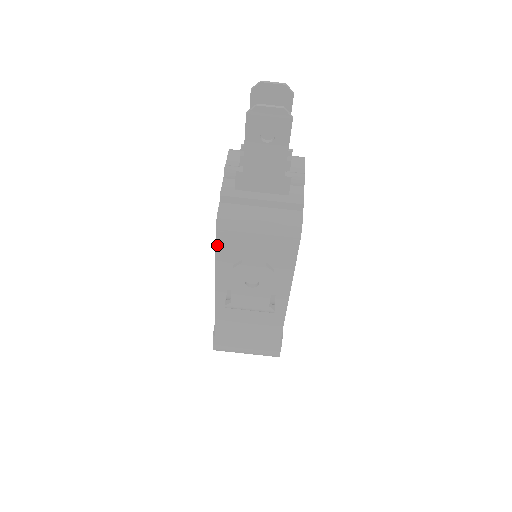
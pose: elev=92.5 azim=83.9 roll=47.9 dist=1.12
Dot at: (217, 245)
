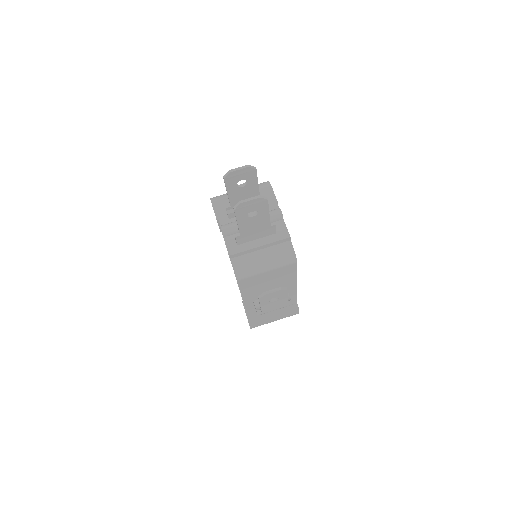
Dot at: (240, 286)
